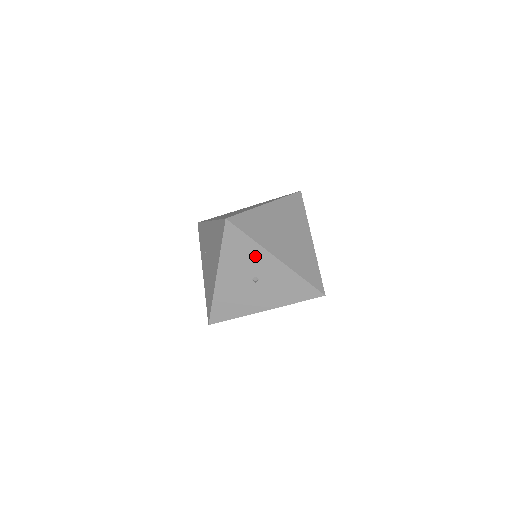
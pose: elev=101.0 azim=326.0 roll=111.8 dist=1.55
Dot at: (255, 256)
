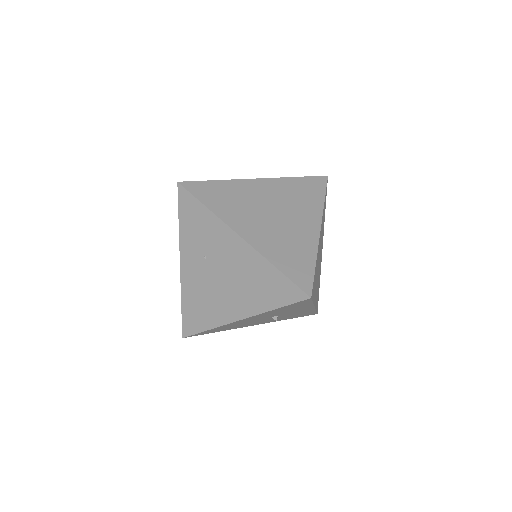
Dot at: (298, 309)
